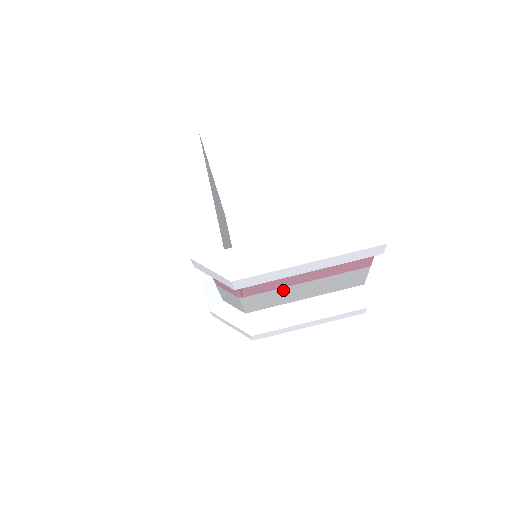
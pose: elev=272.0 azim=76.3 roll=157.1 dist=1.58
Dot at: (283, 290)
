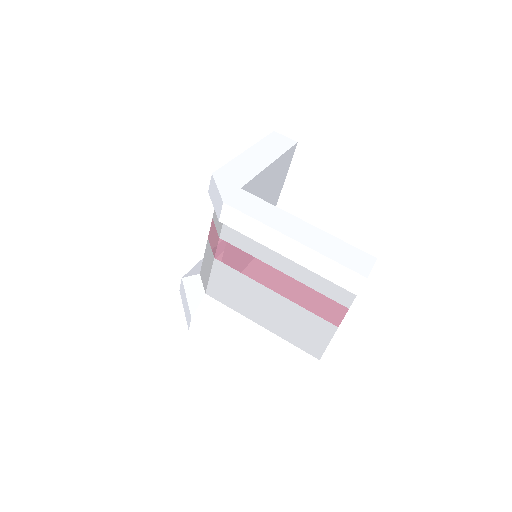
Dot at: (252, 285)
